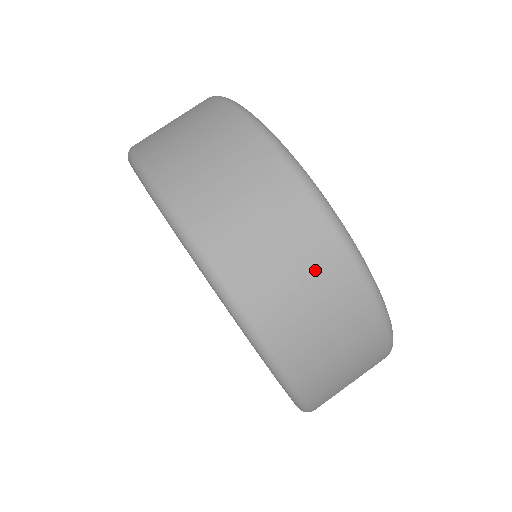
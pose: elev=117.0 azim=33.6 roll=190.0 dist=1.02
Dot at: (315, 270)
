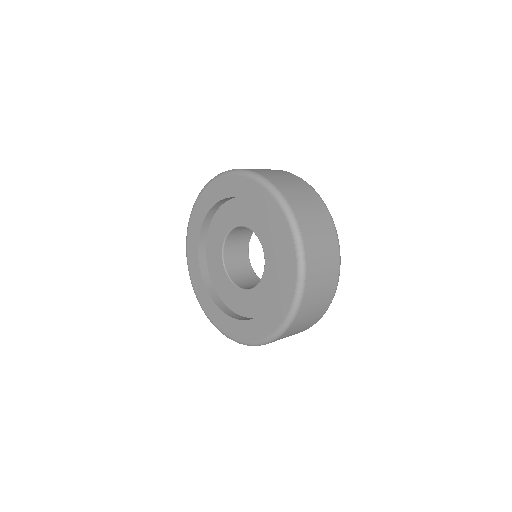
Dot at: occluded
